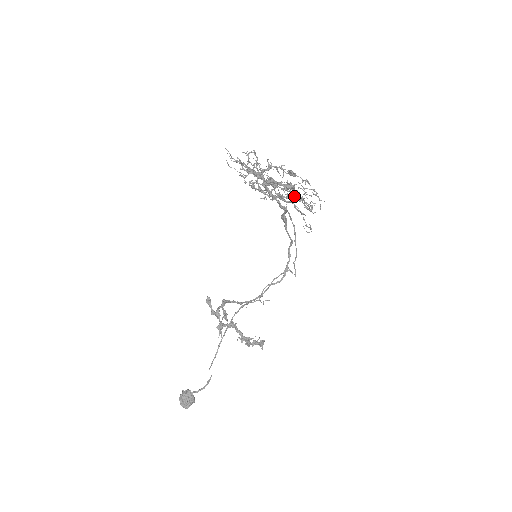
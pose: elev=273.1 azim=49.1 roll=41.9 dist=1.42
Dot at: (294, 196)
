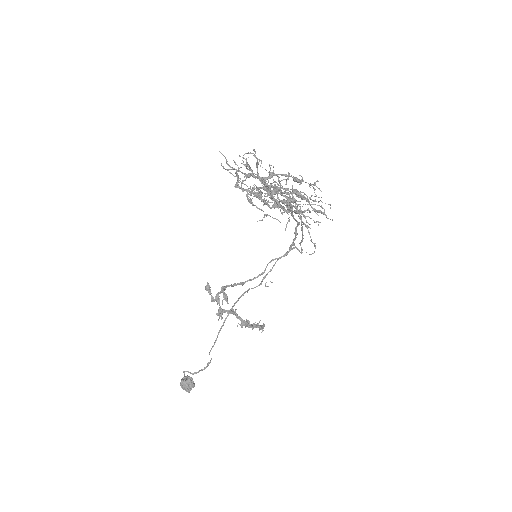
Dot at: occluded
